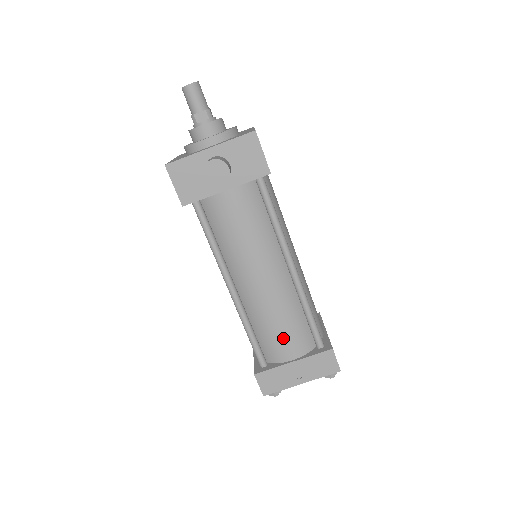
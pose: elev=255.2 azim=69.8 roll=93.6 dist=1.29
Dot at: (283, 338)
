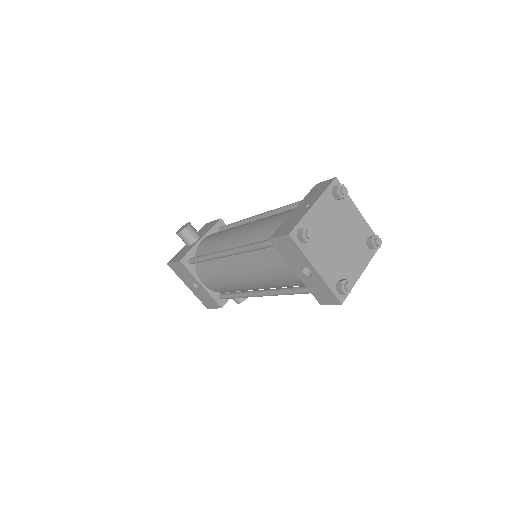
Dot at: (277, 219)
